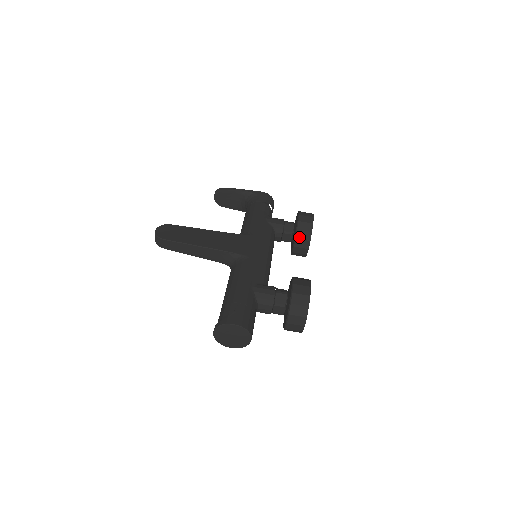
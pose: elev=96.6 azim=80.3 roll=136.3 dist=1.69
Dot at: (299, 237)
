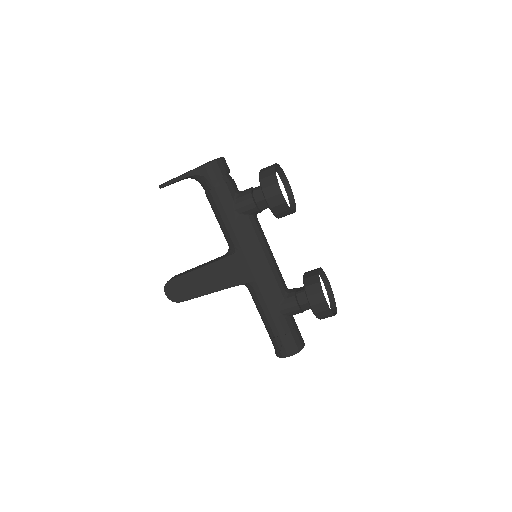
Dot at: (280, 217)
